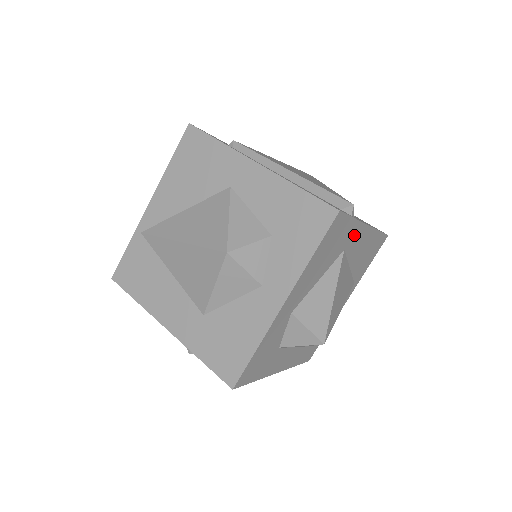
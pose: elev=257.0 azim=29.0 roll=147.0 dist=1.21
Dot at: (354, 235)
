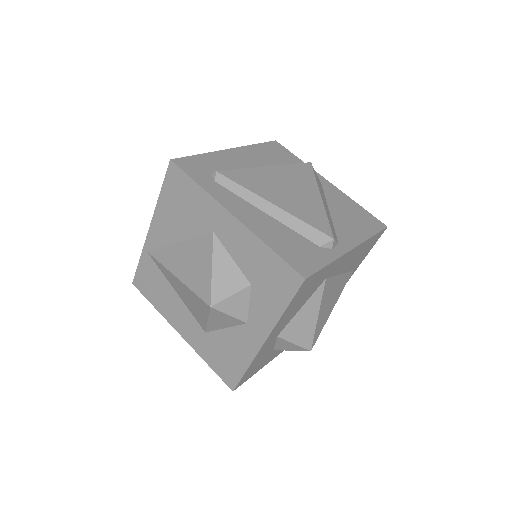
Dot at: (335, 266)
